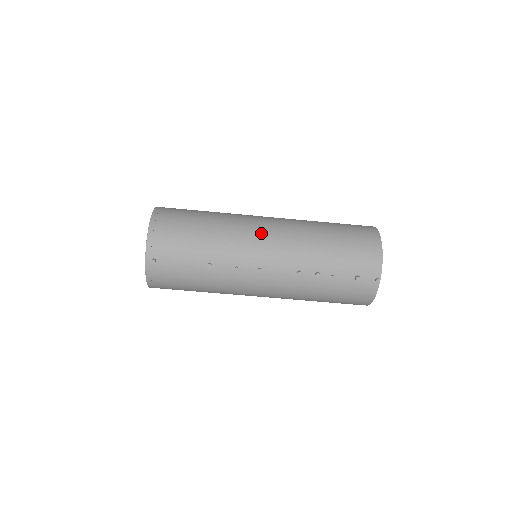
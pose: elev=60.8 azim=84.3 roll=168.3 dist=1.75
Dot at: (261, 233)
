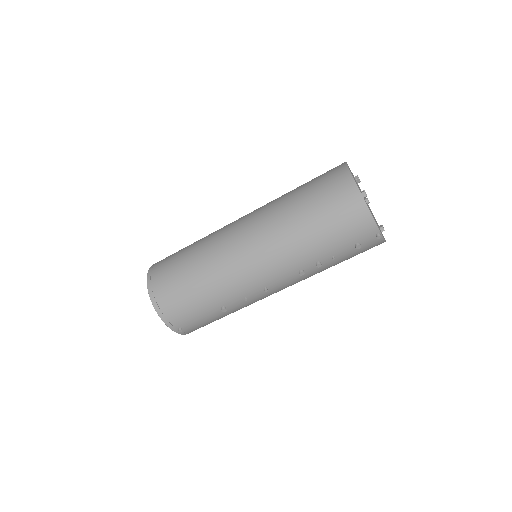
Dot at: (245, 260)
